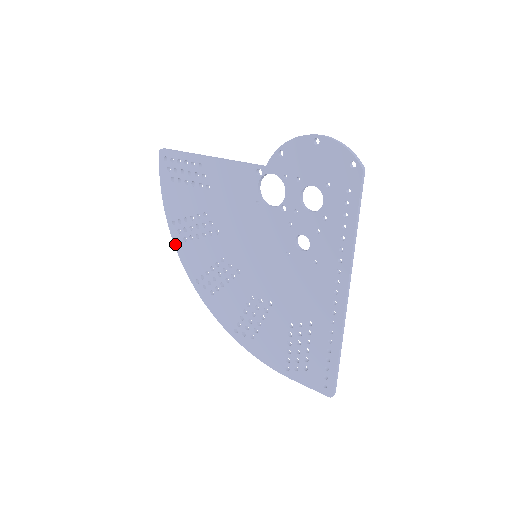
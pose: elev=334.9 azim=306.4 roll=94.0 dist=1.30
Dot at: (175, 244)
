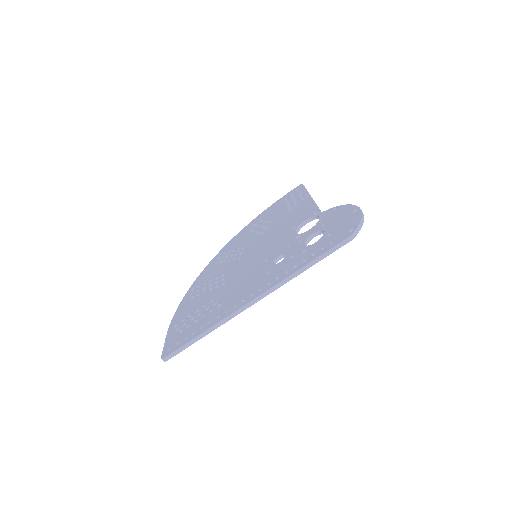
Dot at: (242, 230)
